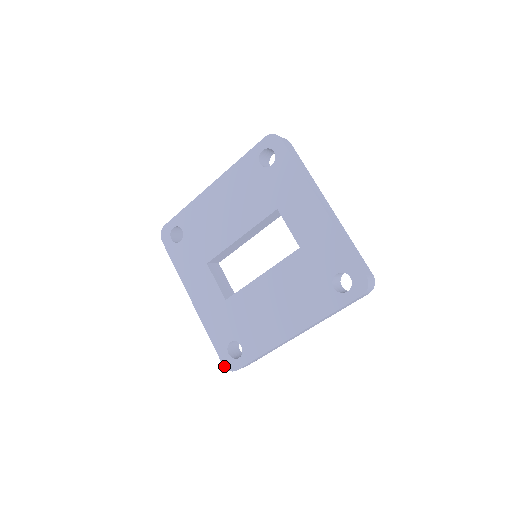
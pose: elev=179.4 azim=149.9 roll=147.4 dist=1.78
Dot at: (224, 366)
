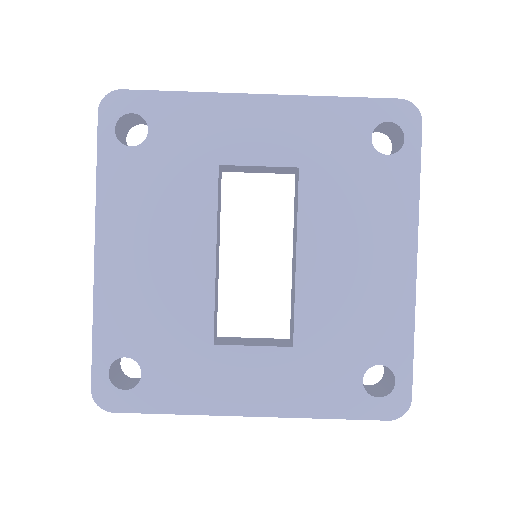
Dot at: (393, 419)
